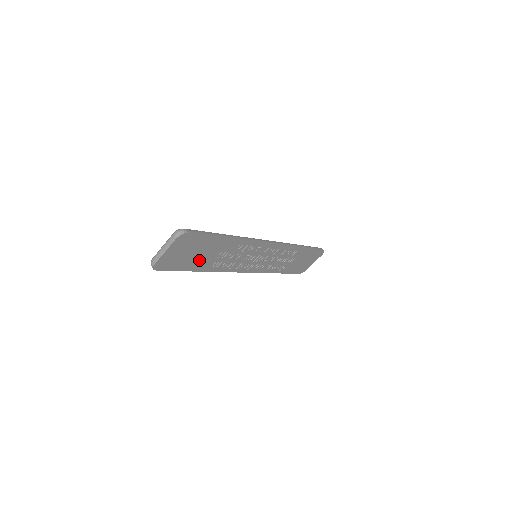
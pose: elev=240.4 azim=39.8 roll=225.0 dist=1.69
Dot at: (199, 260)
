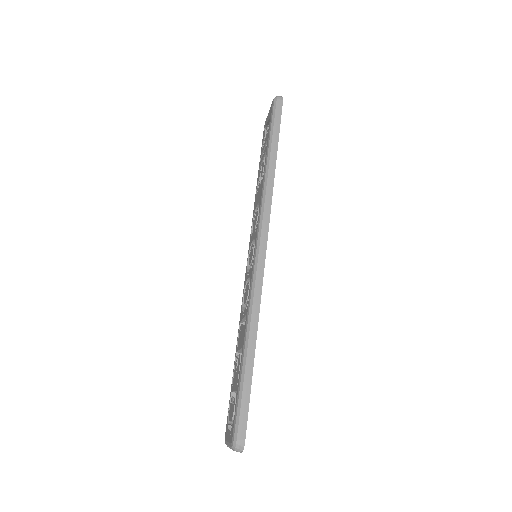
Dot at: occluded
